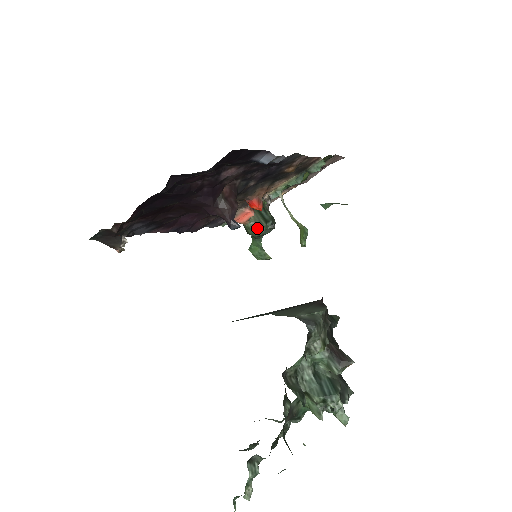
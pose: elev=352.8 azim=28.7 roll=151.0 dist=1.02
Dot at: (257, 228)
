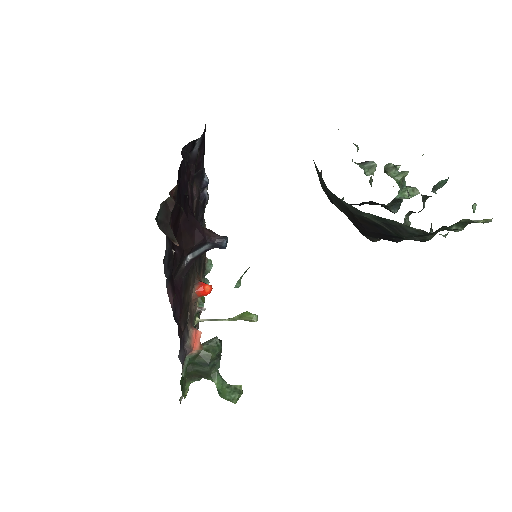
Dot at: (213, 344)
